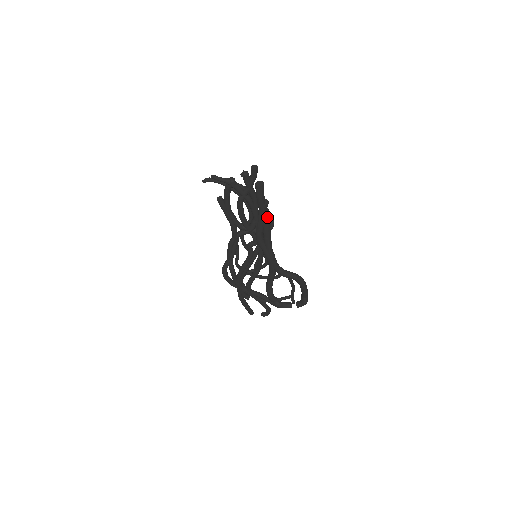
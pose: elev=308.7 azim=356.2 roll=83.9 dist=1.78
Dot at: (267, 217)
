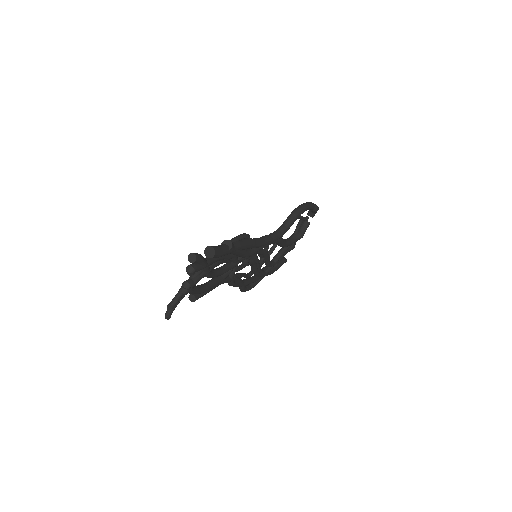
Dot at: (240, 245)
